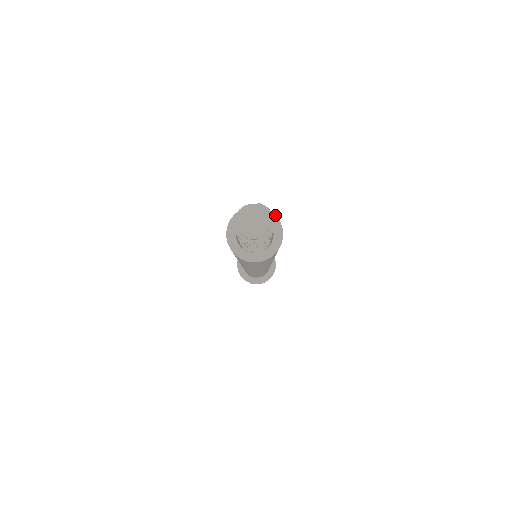
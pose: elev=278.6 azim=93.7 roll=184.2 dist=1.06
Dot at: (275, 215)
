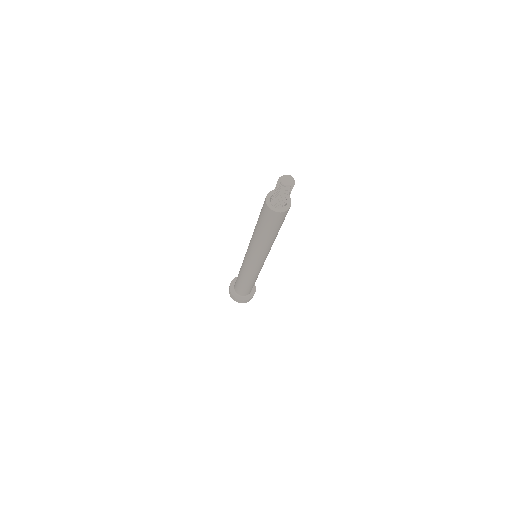
Dot at: (289, 196)
